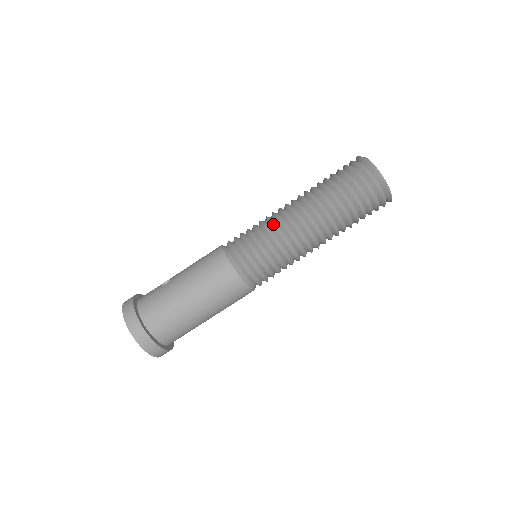
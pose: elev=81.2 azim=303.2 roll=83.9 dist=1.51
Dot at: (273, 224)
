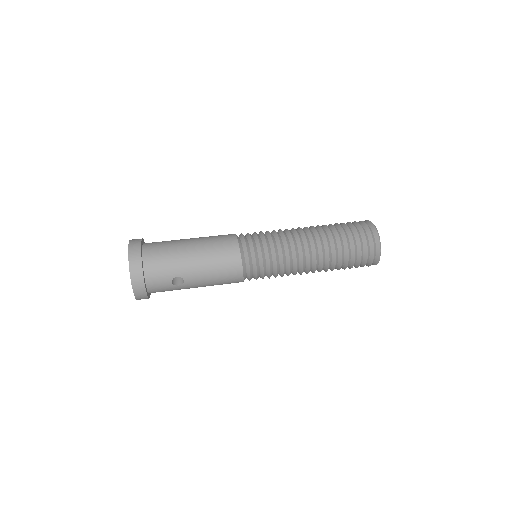
Dot at: occluded
